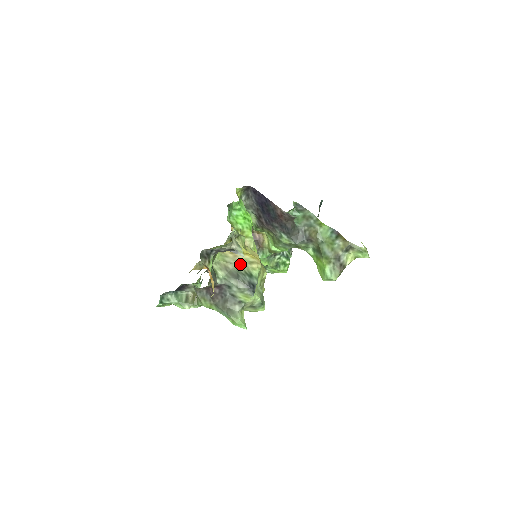
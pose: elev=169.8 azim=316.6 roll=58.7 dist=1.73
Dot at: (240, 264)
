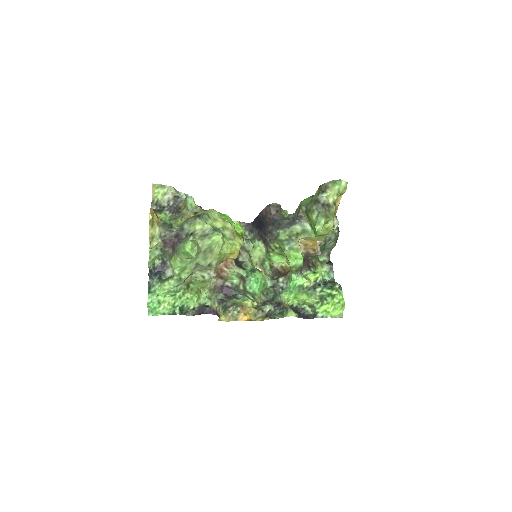
Dot at: occluded
